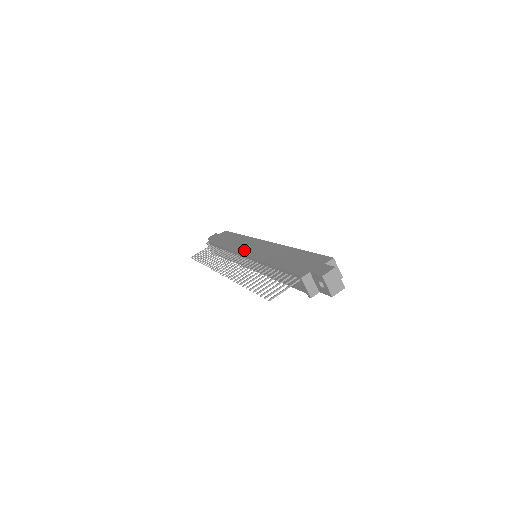
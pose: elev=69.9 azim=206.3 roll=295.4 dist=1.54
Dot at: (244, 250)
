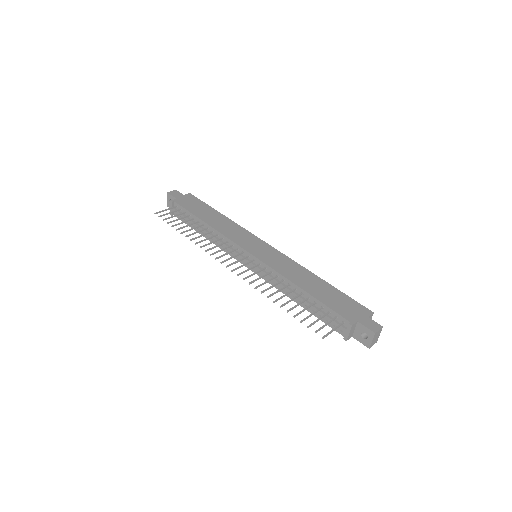
Dot at: (246, 246)
